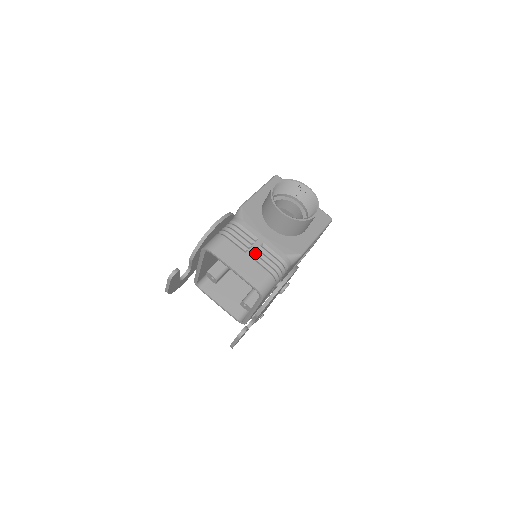
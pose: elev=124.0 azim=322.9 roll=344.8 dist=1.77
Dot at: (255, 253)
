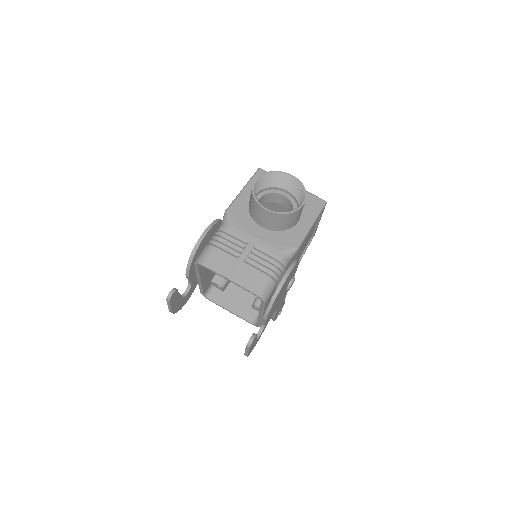
Dot at: (248, 257)
